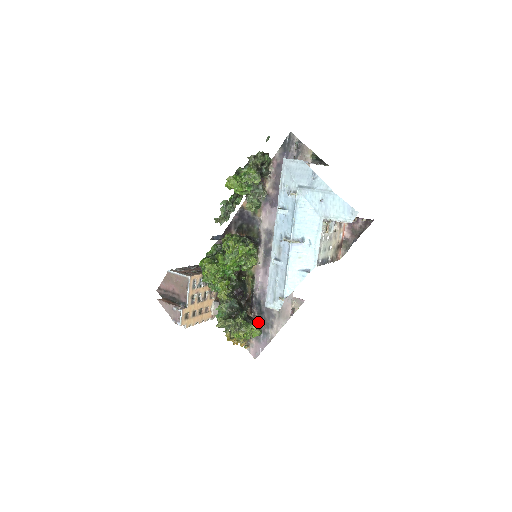
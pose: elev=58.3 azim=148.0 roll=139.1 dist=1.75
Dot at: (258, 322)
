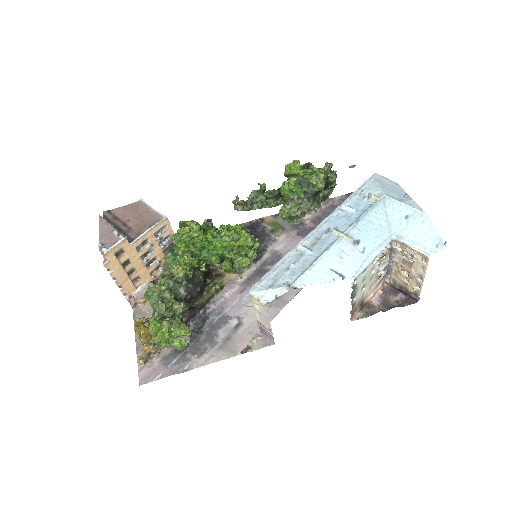
Dot at: occluded
